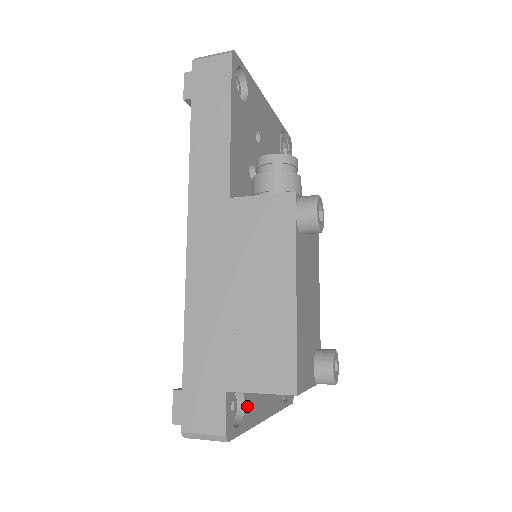
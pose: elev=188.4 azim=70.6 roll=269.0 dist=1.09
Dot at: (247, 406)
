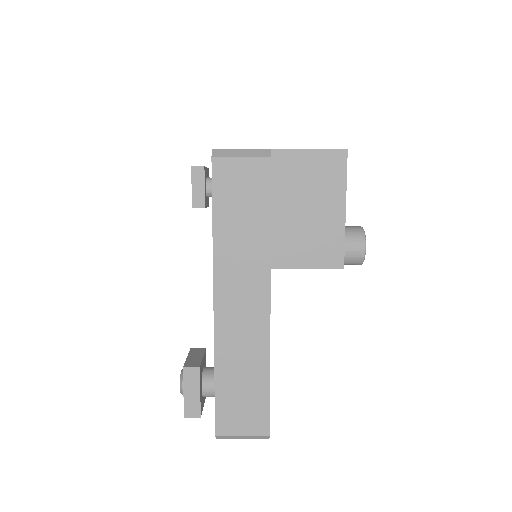
Dot at: occluded
